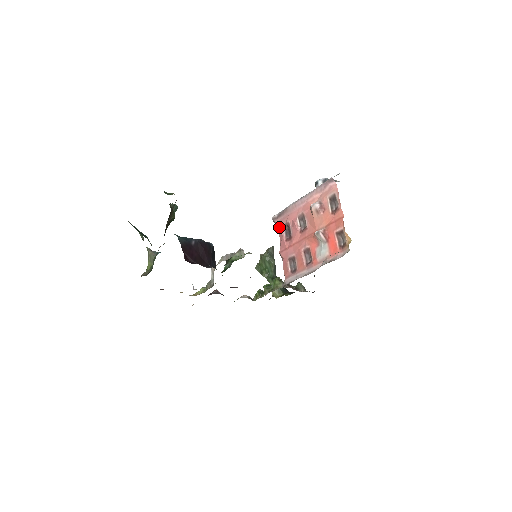
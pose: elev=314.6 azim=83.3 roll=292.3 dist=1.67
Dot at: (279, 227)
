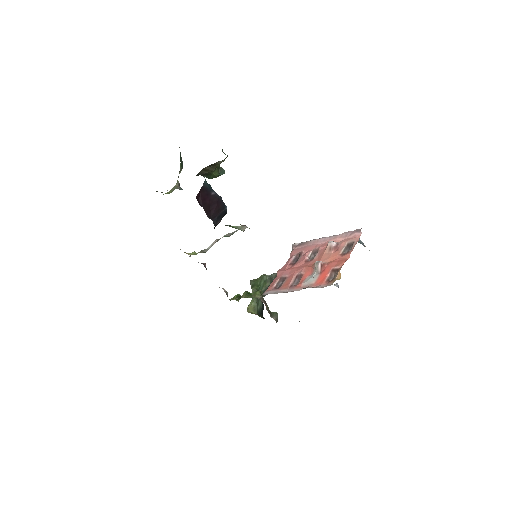
Dot at: (293, 253)
